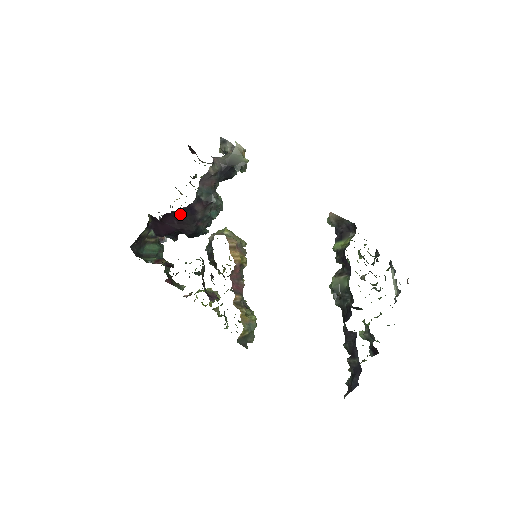
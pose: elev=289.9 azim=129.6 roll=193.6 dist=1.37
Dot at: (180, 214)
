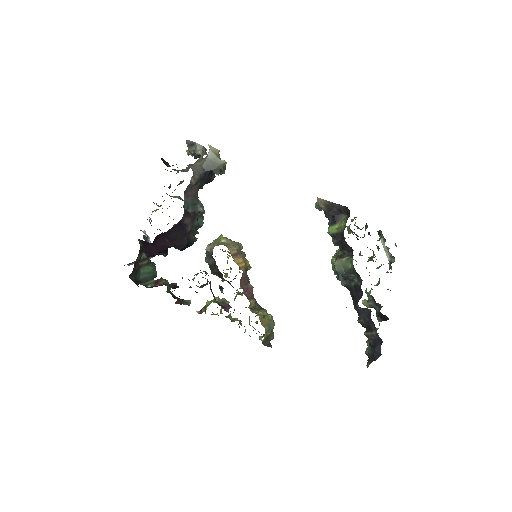
Dot at: (171, 232)
